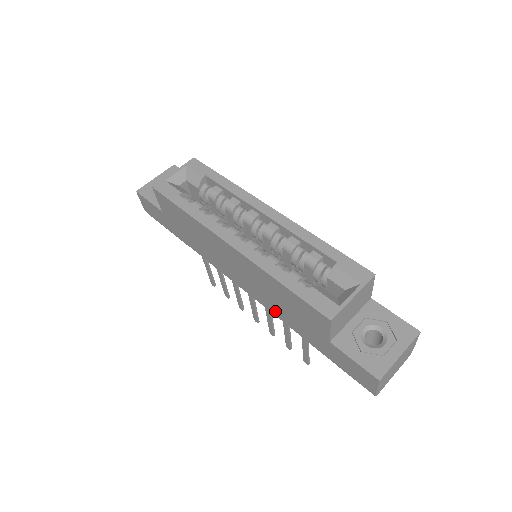
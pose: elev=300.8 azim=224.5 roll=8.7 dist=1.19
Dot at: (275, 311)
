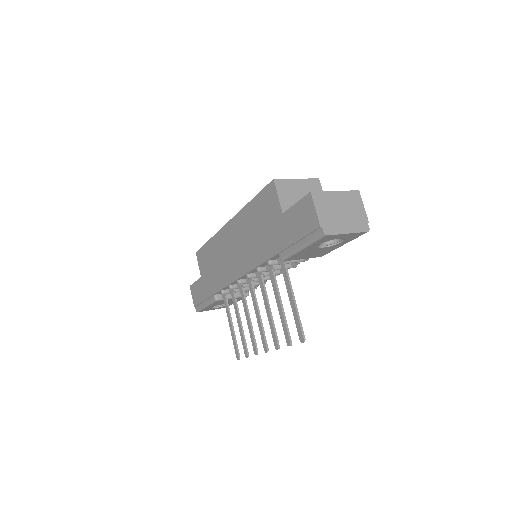
Dot at: (258, 257)
